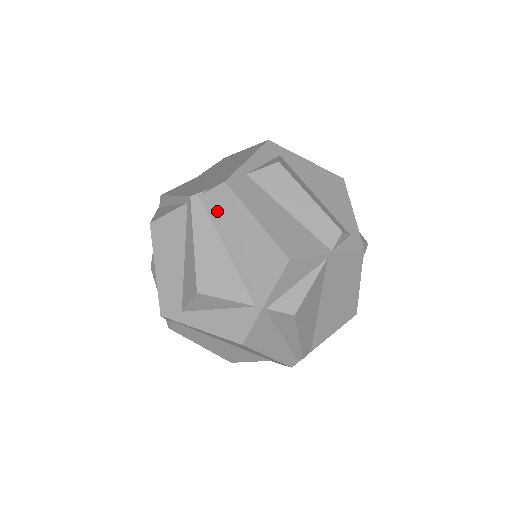
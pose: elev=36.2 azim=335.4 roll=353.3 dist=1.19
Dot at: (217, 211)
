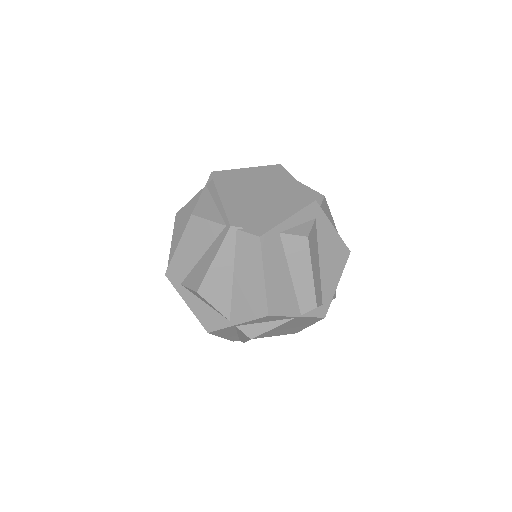
Dot at: (243, 249)
